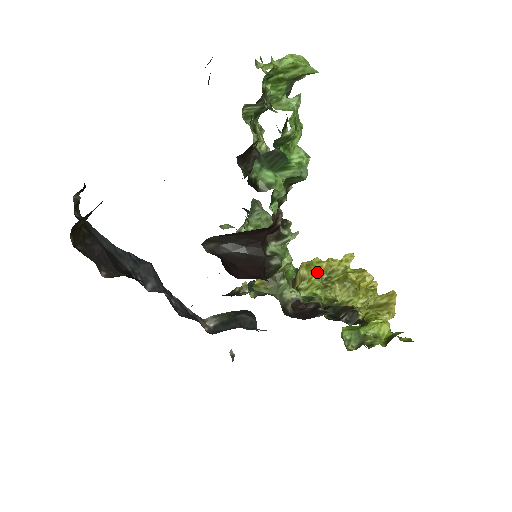
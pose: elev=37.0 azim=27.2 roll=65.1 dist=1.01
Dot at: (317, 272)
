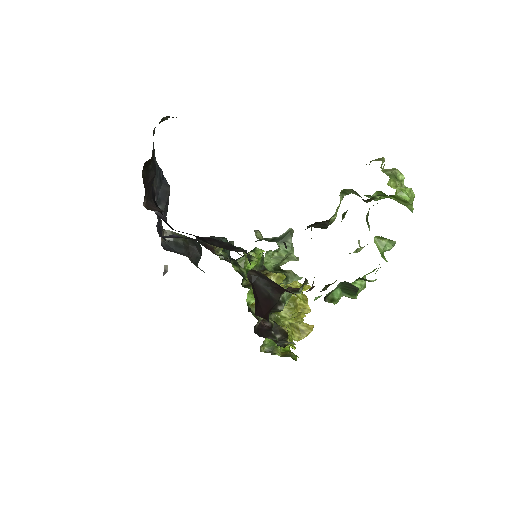
Dot at: (281, 285)
